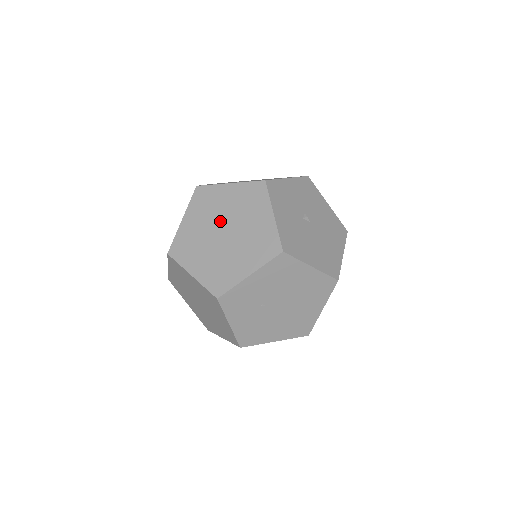
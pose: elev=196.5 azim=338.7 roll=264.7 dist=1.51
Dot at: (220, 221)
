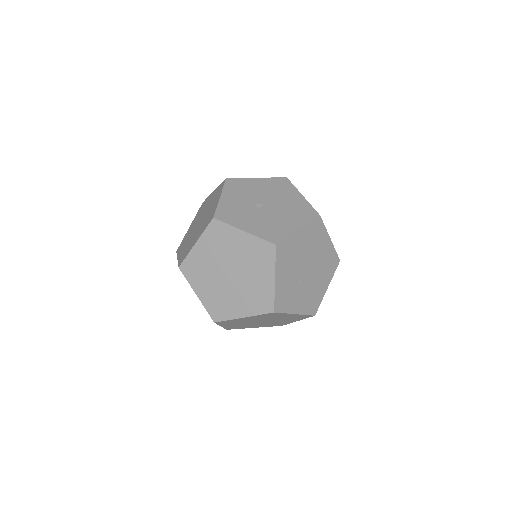
Dot at: (219, 270)
